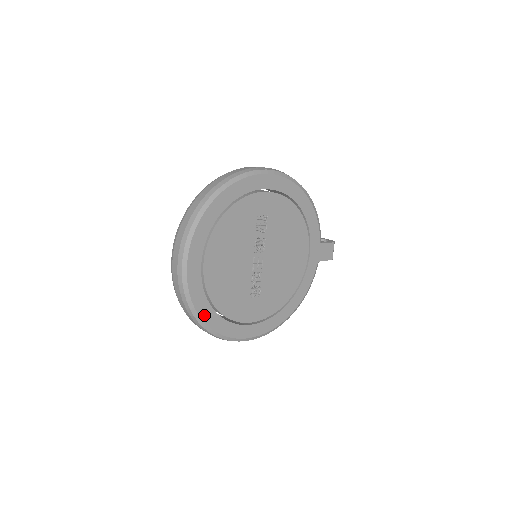
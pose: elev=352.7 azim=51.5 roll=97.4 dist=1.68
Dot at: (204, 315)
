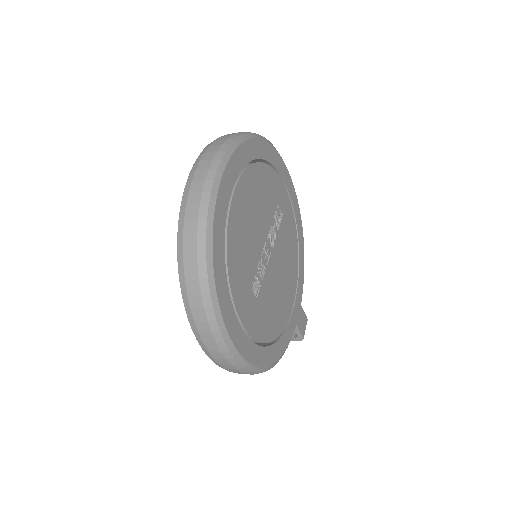
Dot at: (216, 246)
